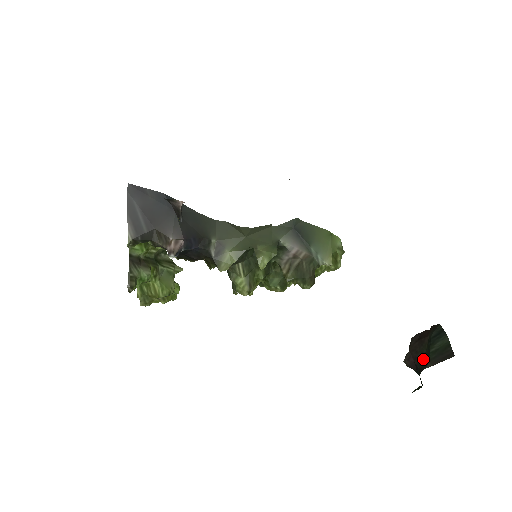
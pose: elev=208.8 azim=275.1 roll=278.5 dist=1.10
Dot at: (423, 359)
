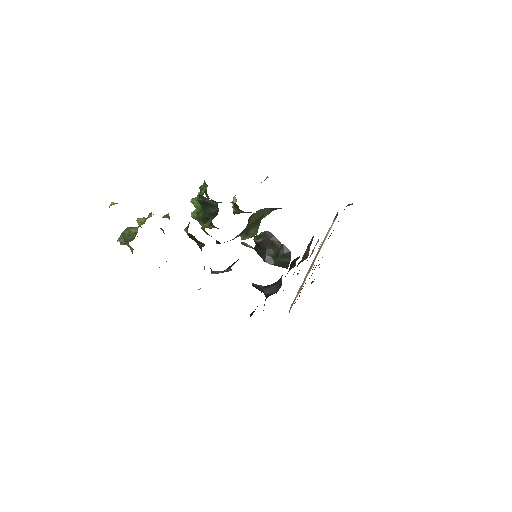
Dot at: (269, 253)
